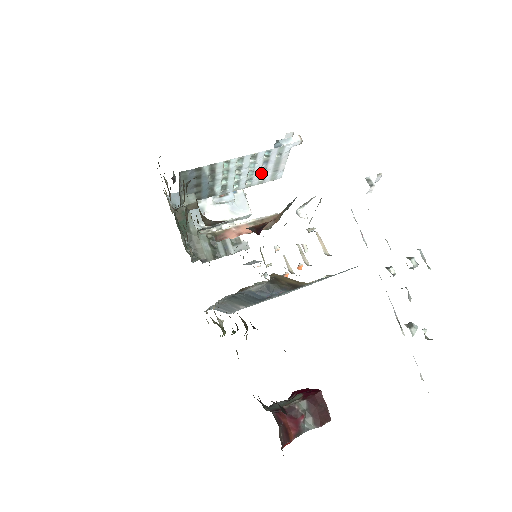
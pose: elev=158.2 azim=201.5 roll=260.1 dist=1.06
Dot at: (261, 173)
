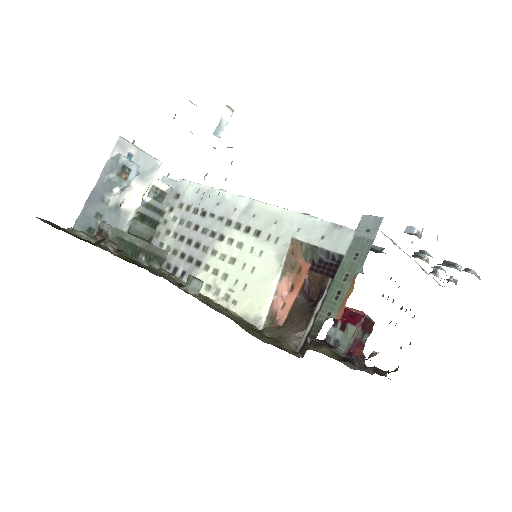
Dot at: occluded
